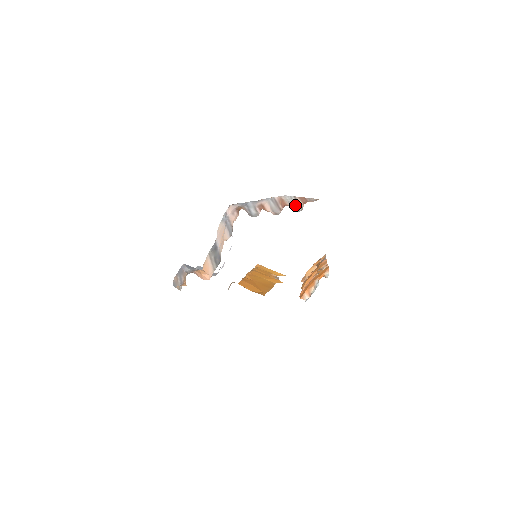
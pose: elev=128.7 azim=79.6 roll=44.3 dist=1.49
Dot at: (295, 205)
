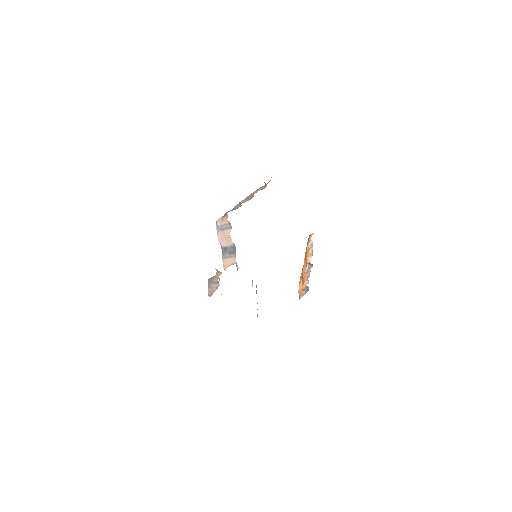
Dot at: occluded
